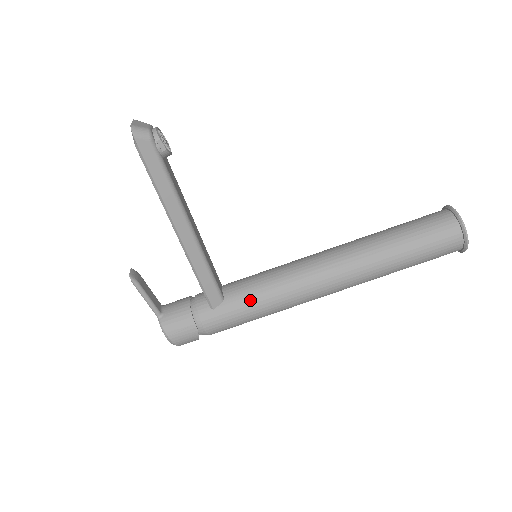
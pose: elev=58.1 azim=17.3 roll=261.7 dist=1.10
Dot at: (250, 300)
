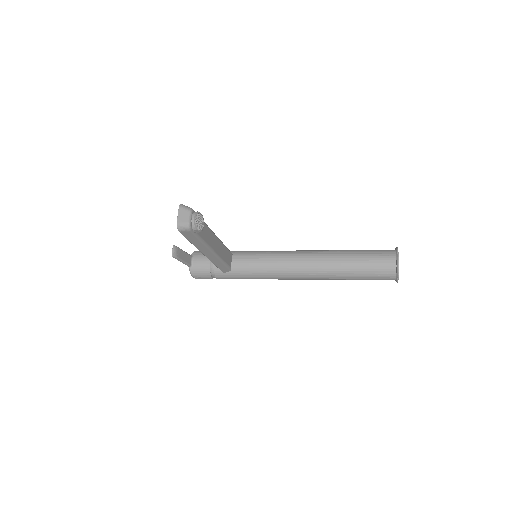
Dot at: (248, 275)
